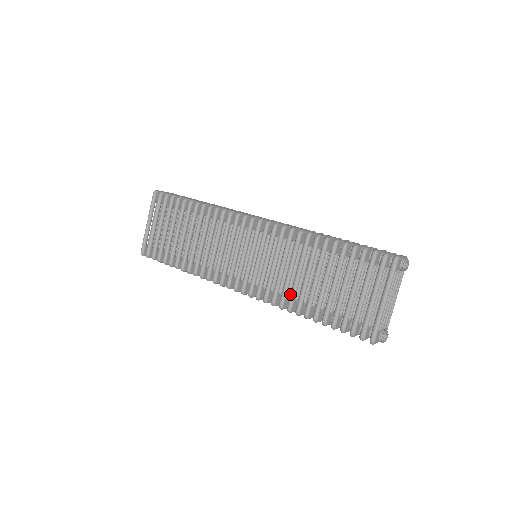
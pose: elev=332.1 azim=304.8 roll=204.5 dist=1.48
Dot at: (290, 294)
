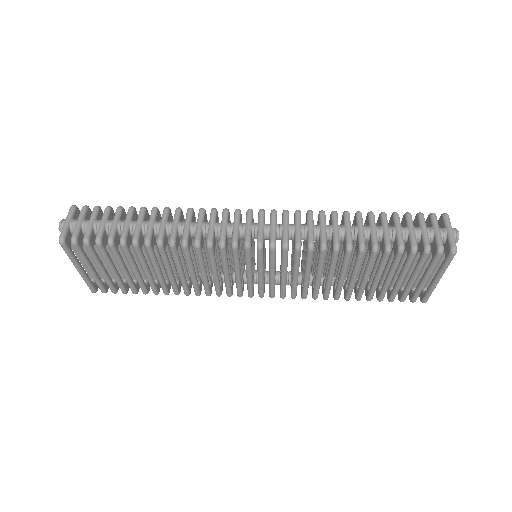
Dot at: occluded
